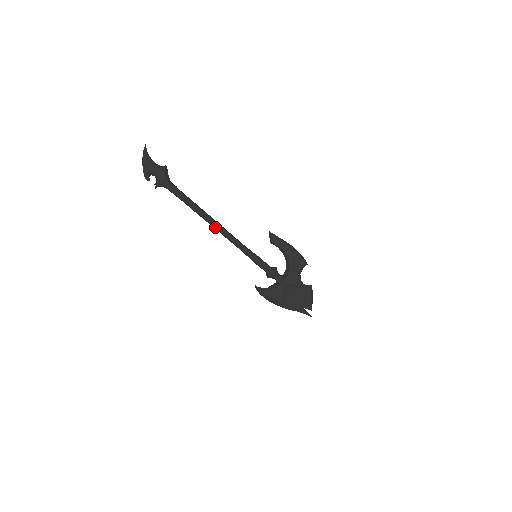
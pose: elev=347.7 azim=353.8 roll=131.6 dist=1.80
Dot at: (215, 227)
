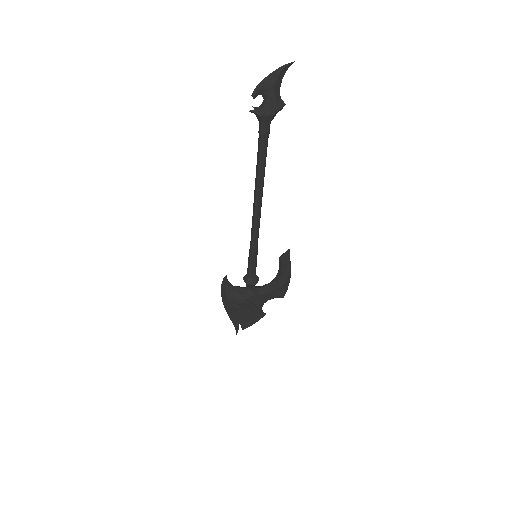
Dot at: (256, 203)
